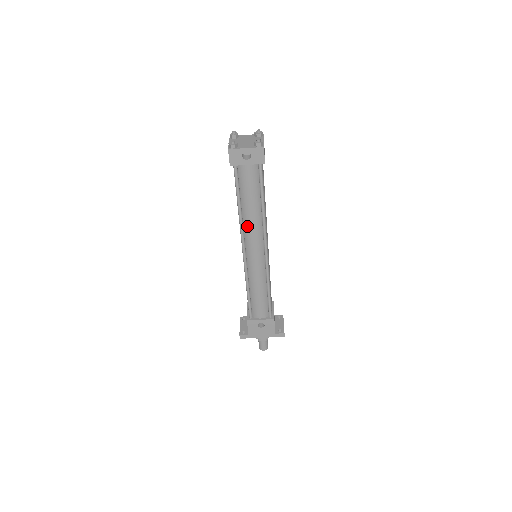
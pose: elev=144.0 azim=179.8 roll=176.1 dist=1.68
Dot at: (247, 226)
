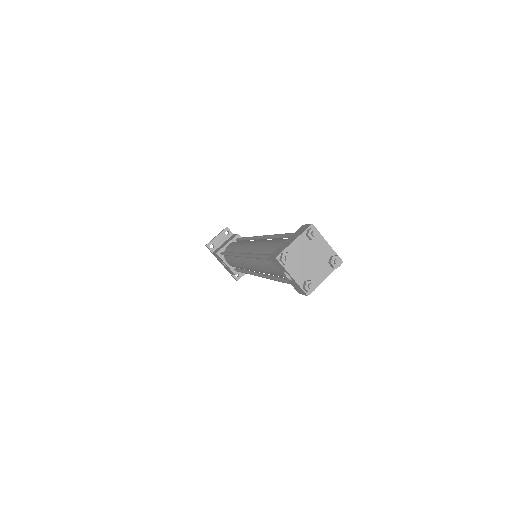
Dot at: (255, 262)
